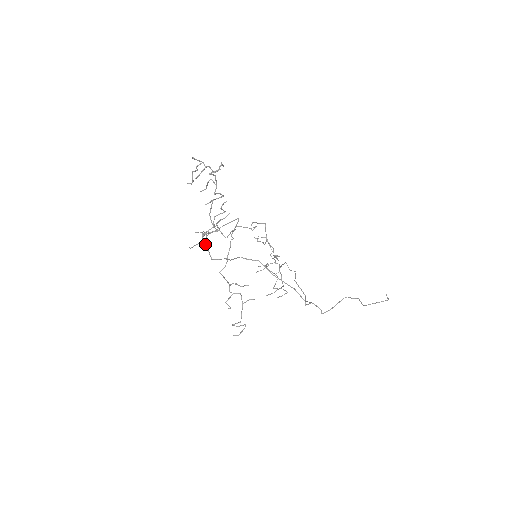
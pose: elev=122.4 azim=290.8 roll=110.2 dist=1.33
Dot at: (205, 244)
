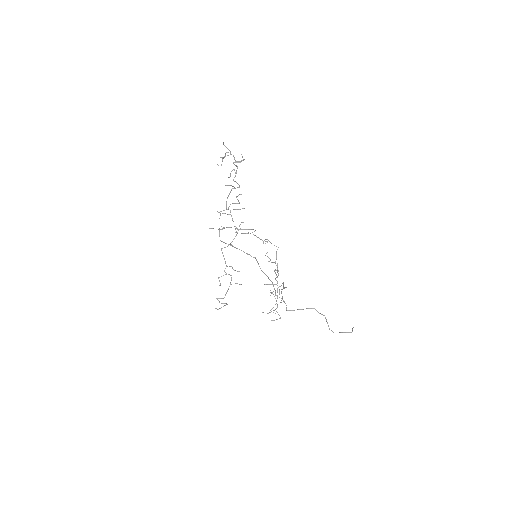
Dot at: occluded
